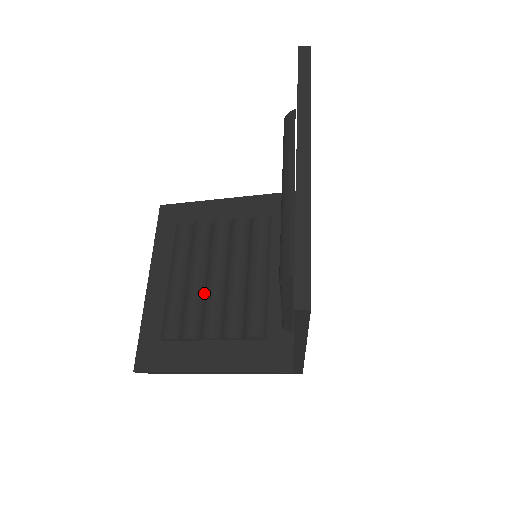
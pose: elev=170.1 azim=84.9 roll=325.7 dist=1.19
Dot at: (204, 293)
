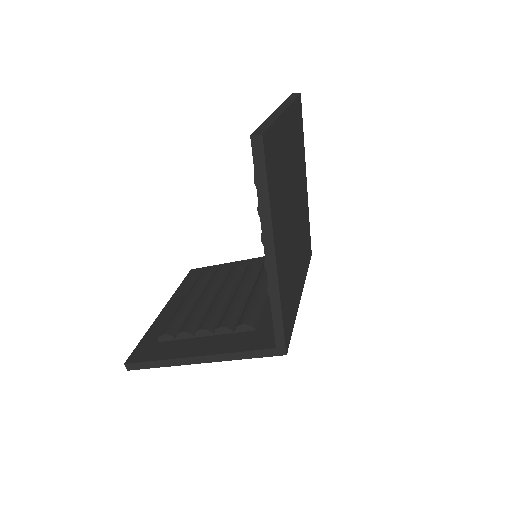
Dot at: occluded
